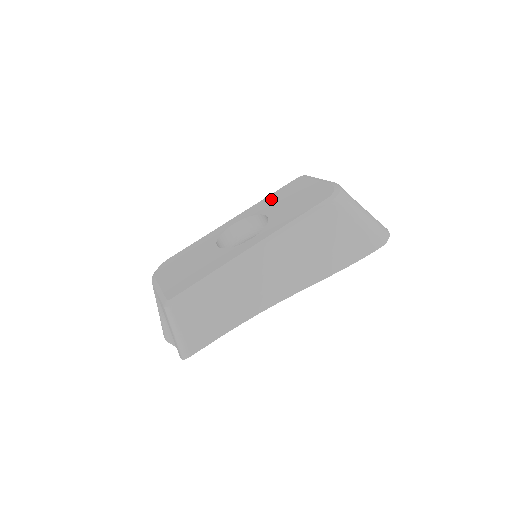
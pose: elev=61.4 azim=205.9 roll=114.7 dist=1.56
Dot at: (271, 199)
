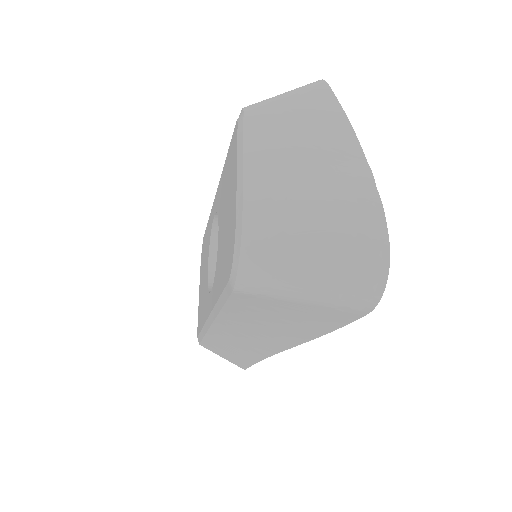
Dot at: (223, 181)
